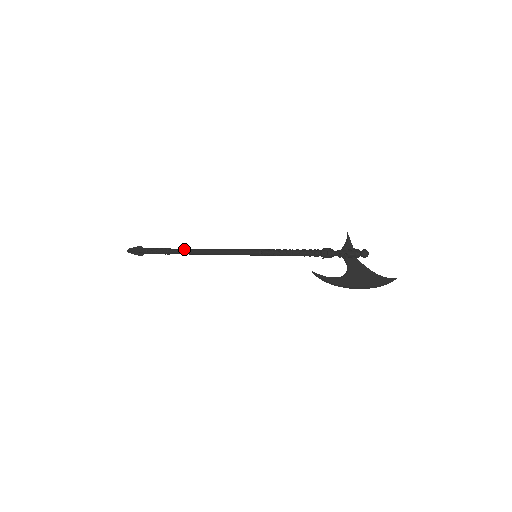
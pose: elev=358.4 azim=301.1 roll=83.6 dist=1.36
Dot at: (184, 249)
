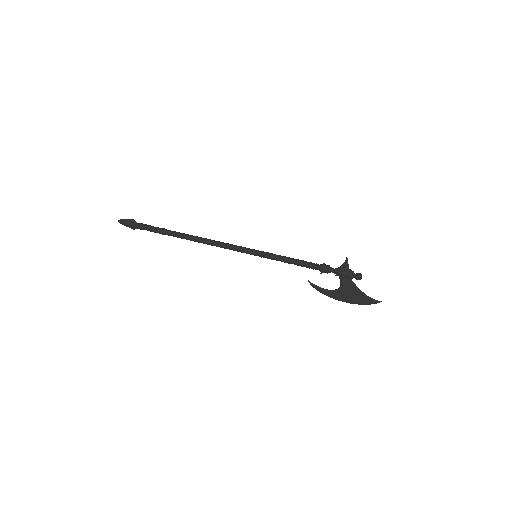
Dot at: (182, 234)
